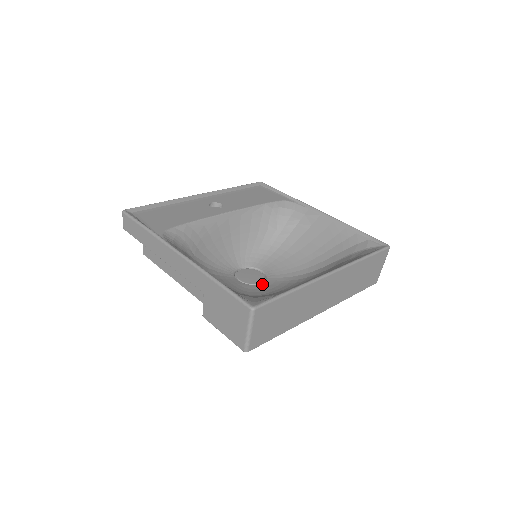
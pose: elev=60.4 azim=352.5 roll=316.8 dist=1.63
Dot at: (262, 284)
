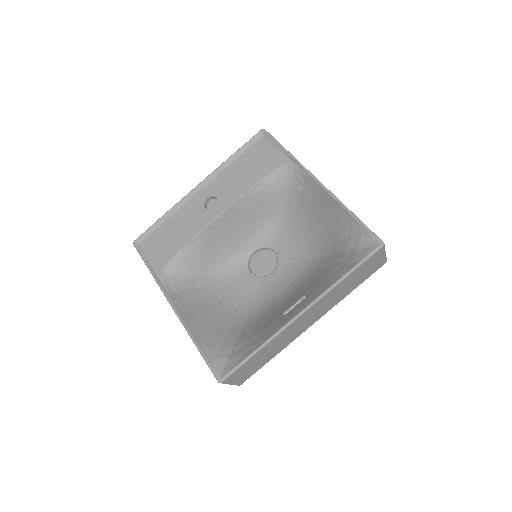
Dot at: (271, 275)
